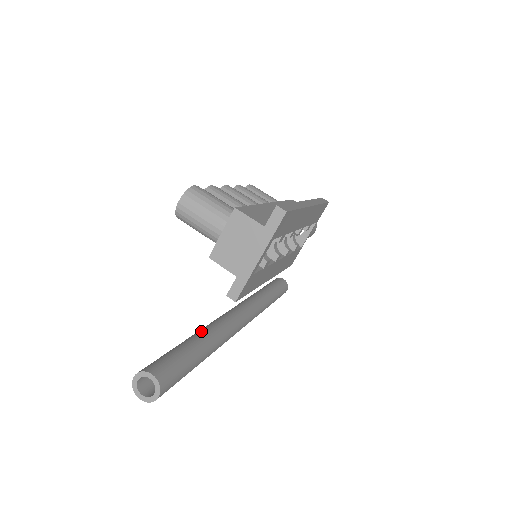
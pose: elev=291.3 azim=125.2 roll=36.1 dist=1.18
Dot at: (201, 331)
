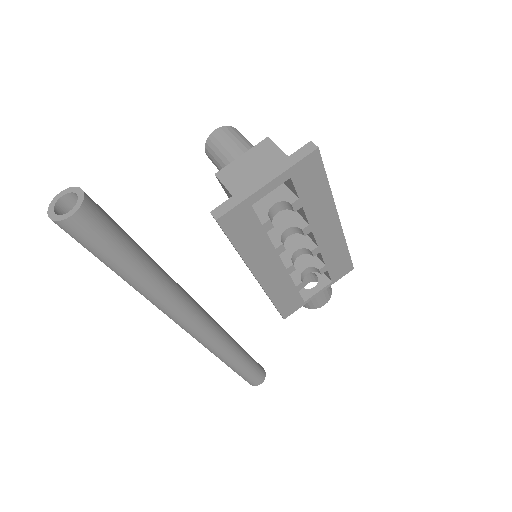
Dot at: occluded
